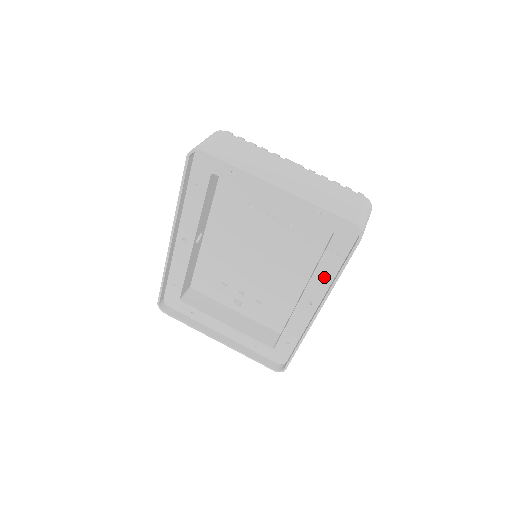
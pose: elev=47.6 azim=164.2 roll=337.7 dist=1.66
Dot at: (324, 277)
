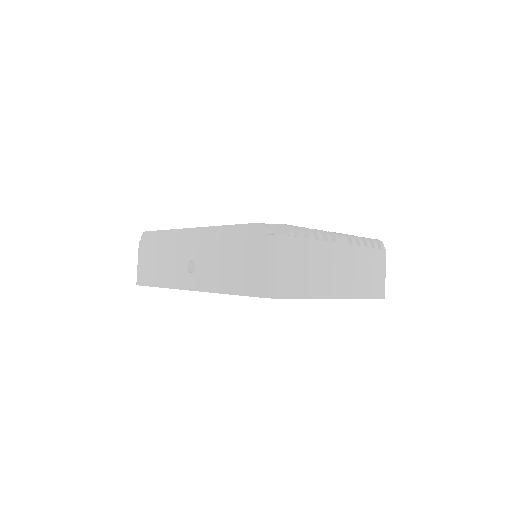
Dot at: occluded
